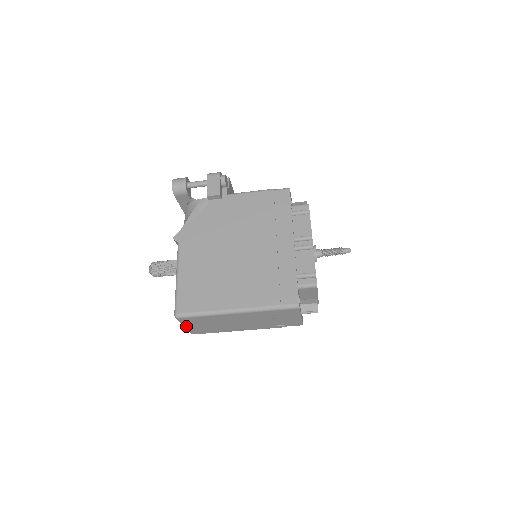
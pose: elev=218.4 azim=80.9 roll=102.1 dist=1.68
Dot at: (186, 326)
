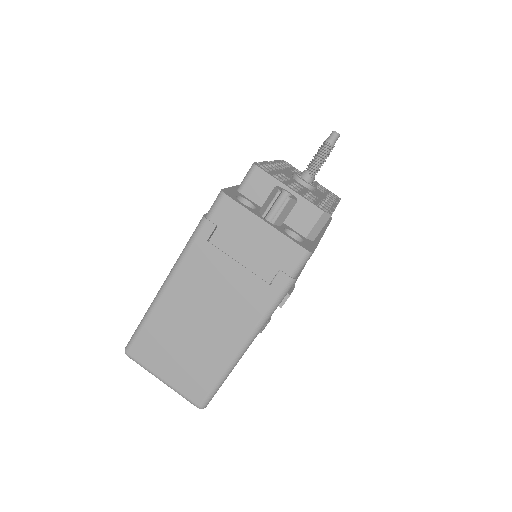
Dot at: (161, 377)
